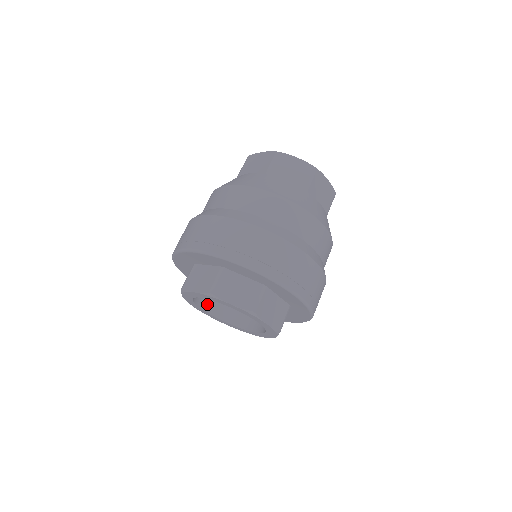
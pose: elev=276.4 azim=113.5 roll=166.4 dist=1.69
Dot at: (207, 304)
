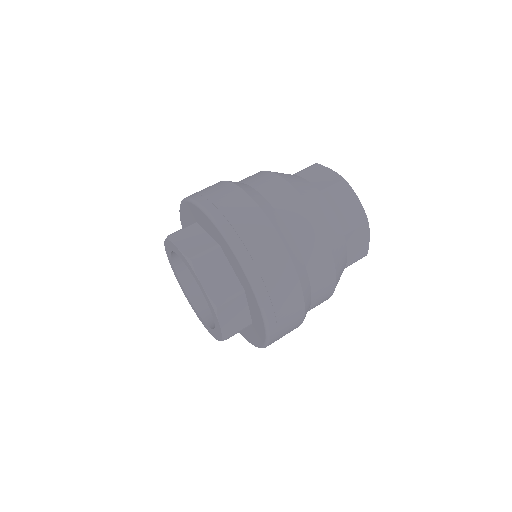
Dot at: (181, 265)
